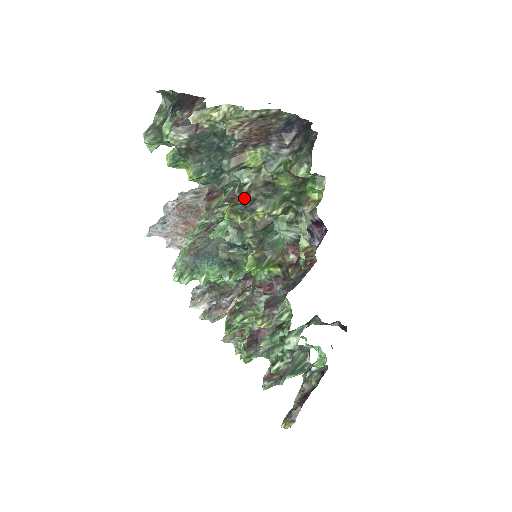
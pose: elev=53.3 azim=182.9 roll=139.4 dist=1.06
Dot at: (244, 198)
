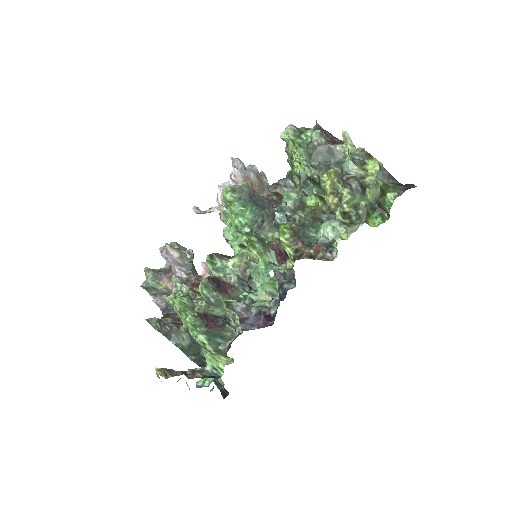
Dot at: occluded
